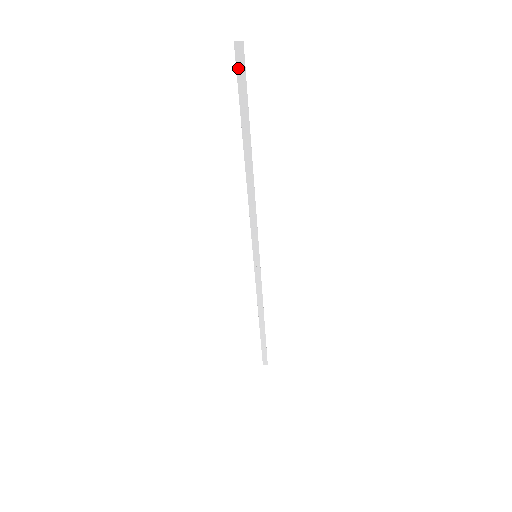
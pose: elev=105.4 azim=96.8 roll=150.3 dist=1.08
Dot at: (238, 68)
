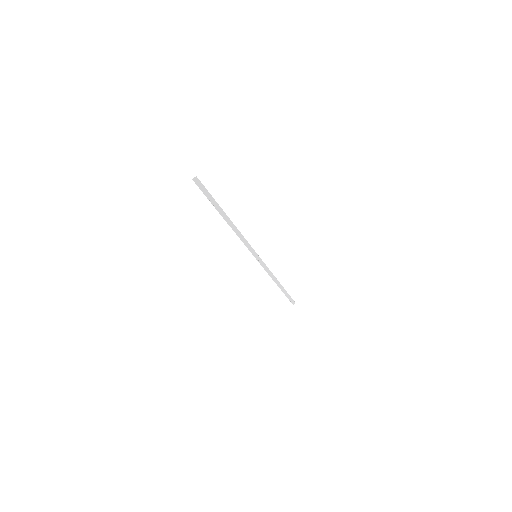
Dot at: (200, 187)
